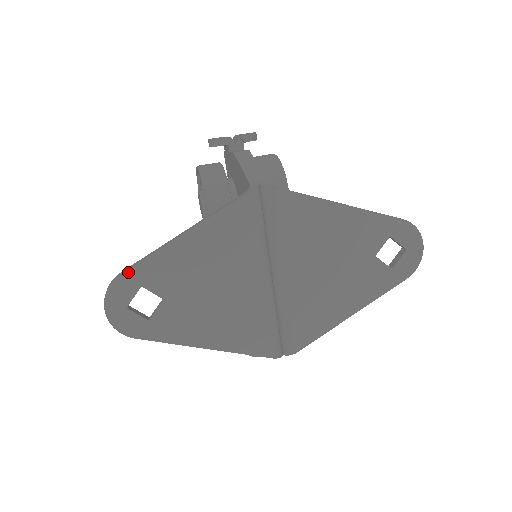
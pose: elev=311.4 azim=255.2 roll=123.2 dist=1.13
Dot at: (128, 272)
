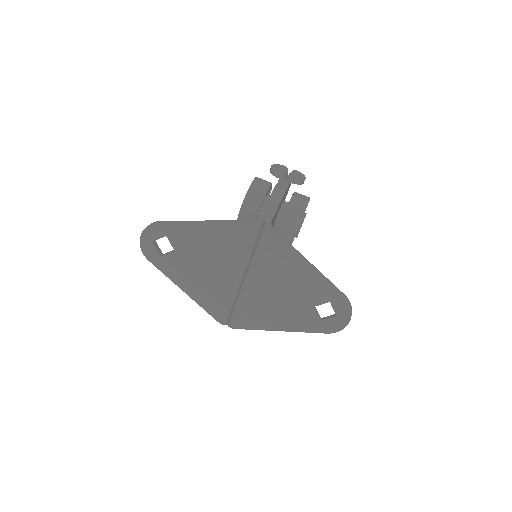
Dot at: (163, 224)
